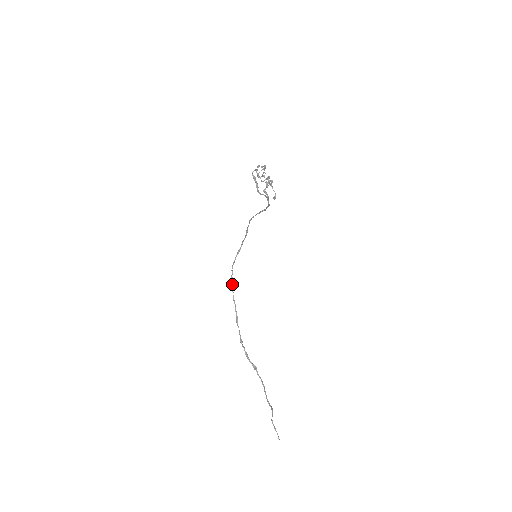
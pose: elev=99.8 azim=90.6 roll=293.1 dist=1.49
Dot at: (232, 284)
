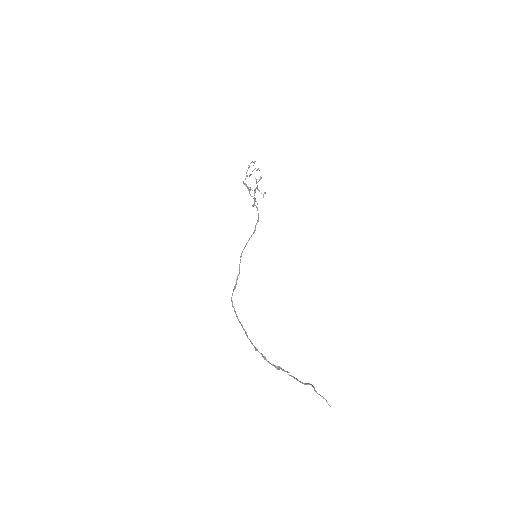
Dot at: (234, 310)
